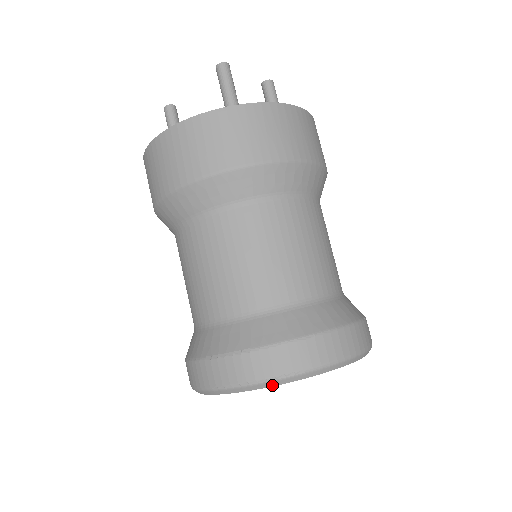
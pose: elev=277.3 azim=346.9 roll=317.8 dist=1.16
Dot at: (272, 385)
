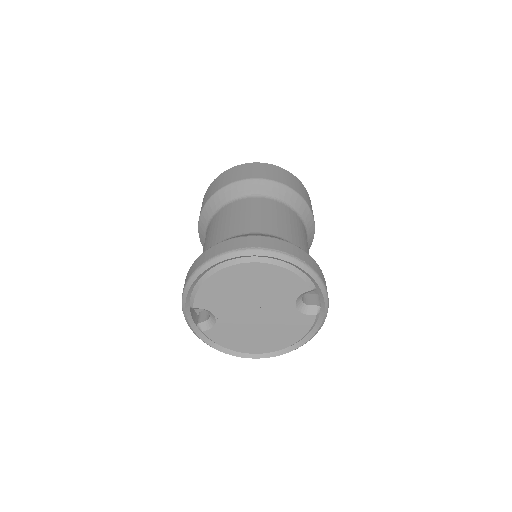
Dot at: (283, 258)
